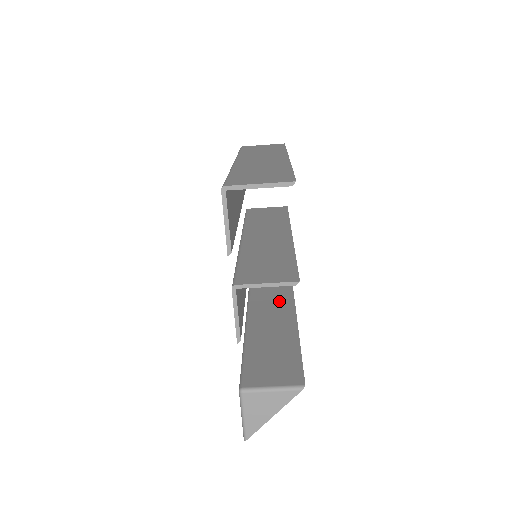
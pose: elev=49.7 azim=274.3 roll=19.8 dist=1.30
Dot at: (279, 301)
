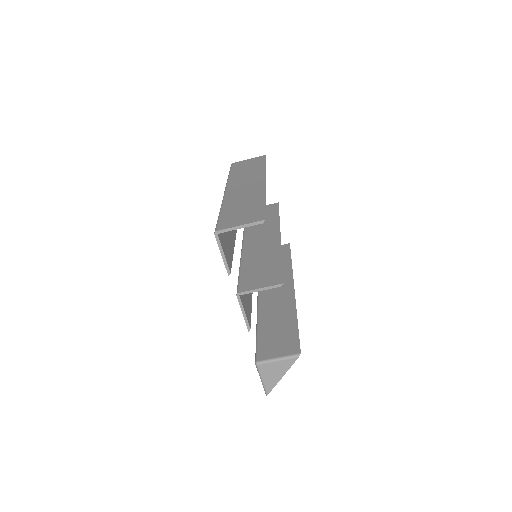
Dot at: occluded
